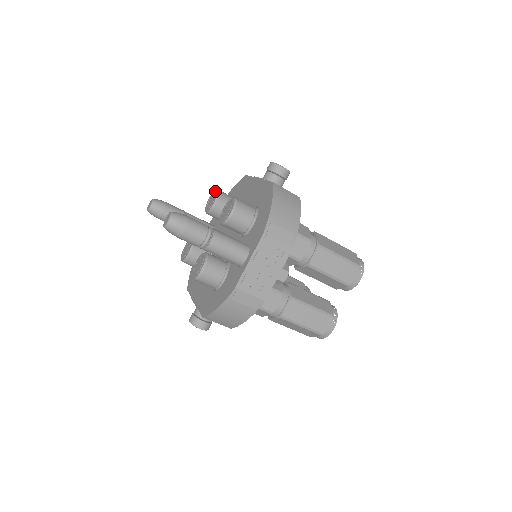
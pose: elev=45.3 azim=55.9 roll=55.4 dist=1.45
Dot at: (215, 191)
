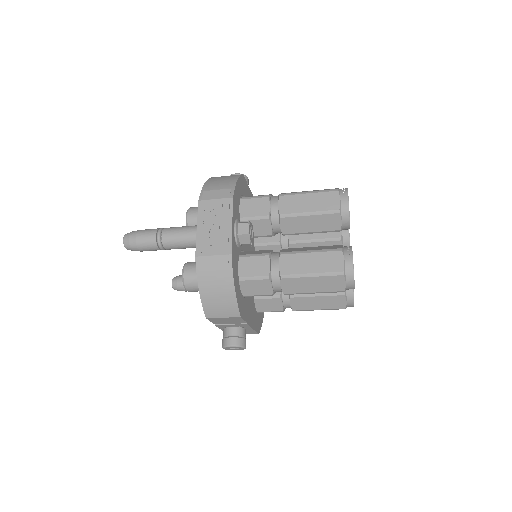
Dot at: occluded
